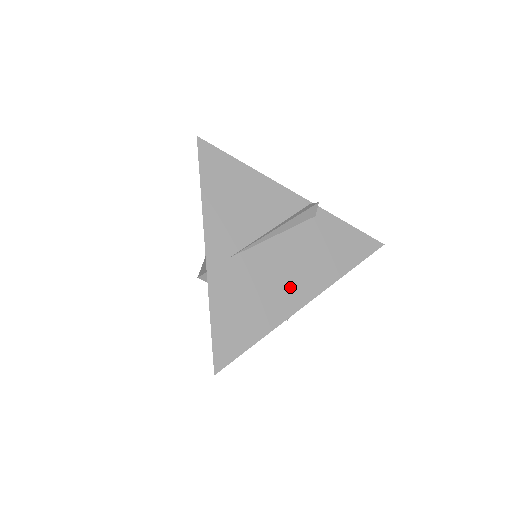
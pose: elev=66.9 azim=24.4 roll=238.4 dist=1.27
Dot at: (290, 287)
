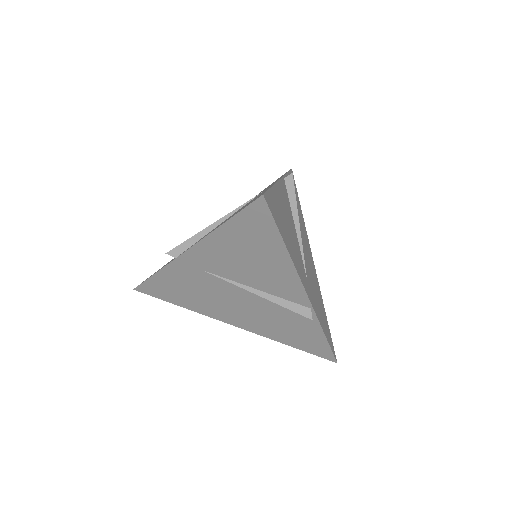
Dot at: (231, 313)
